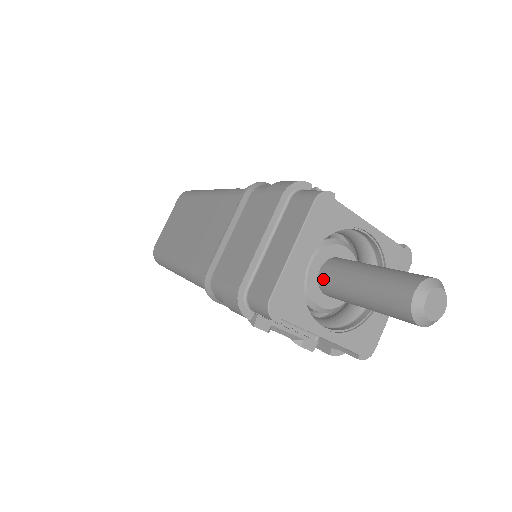
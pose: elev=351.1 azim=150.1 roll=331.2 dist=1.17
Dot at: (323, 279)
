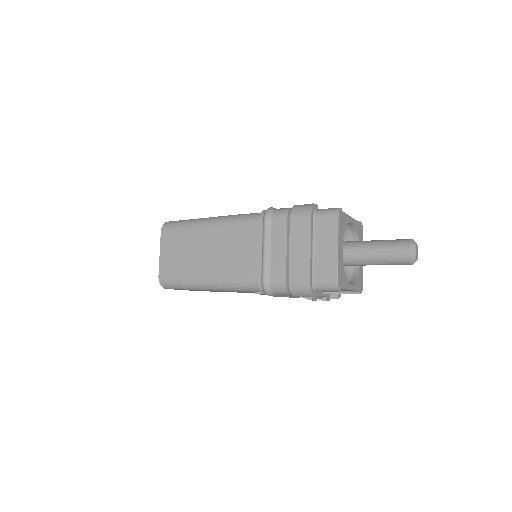
Dot at: occluded
